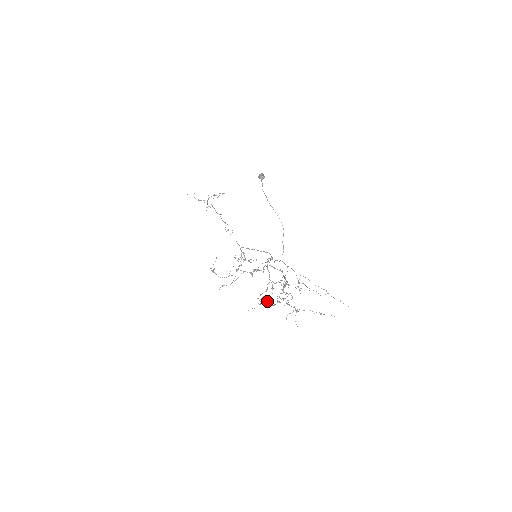
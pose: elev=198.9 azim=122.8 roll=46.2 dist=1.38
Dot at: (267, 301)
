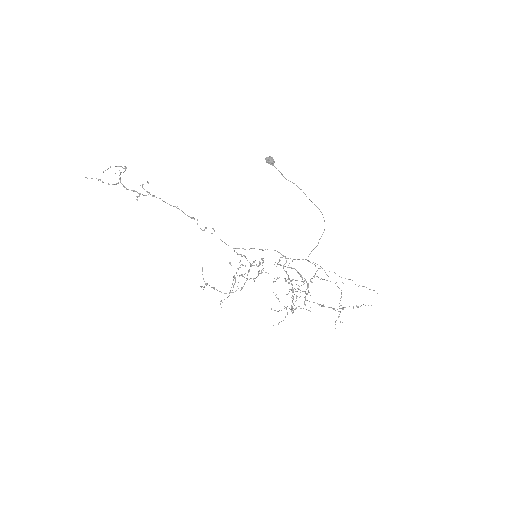
Dot at: (291, 307)
